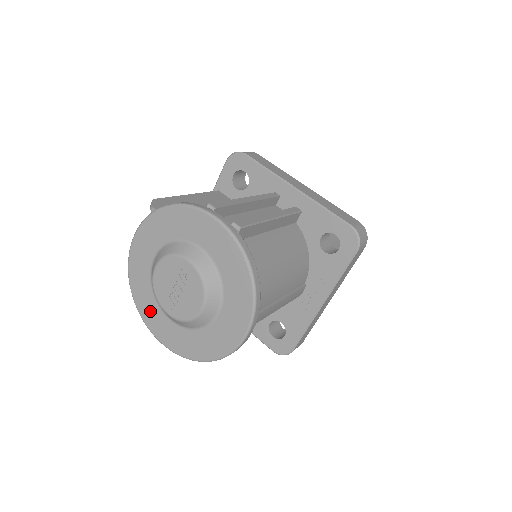
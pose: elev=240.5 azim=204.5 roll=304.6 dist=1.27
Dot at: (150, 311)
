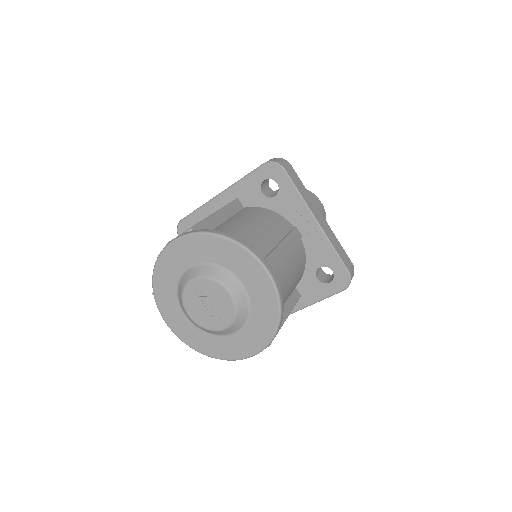
Dot at: (224, 348)
